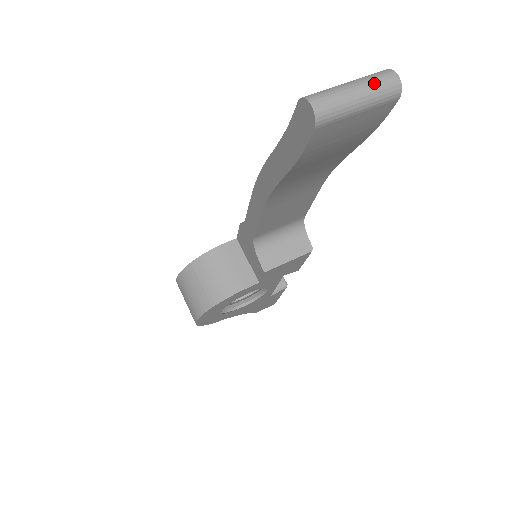
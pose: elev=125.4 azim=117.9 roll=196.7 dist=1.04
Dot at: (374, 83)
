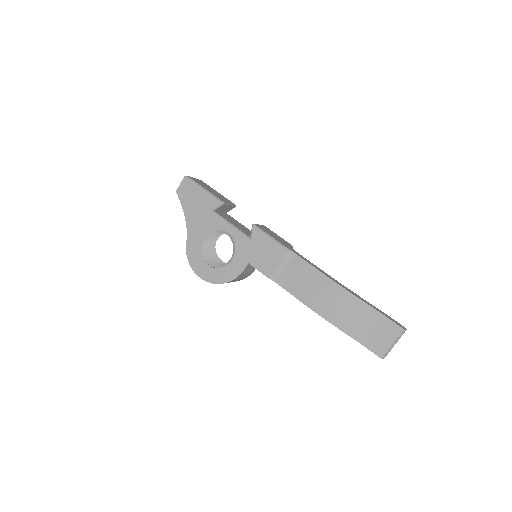
Dot at: occluded
